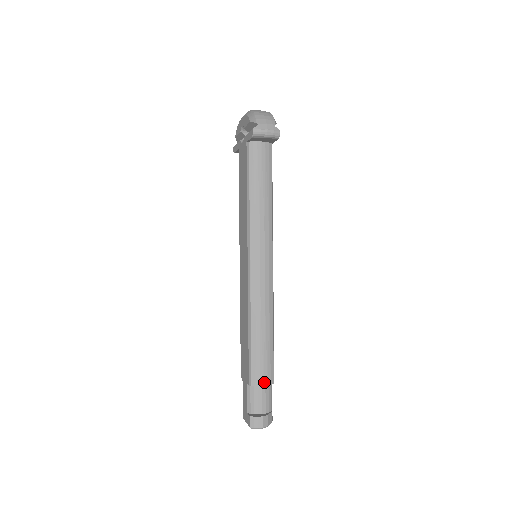
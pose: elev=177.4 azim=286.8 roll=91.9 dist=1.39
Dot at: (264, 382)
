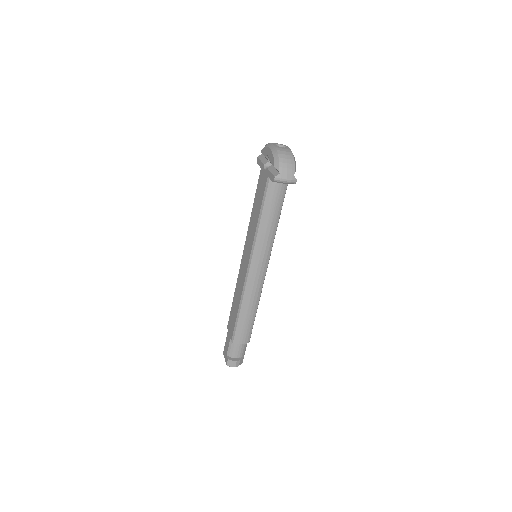
Dot at: (242, 342)
